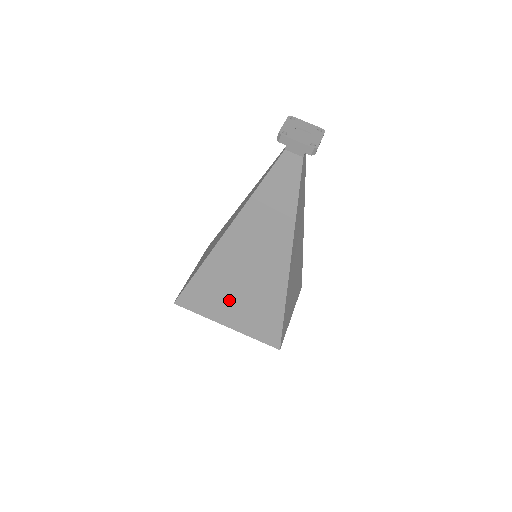
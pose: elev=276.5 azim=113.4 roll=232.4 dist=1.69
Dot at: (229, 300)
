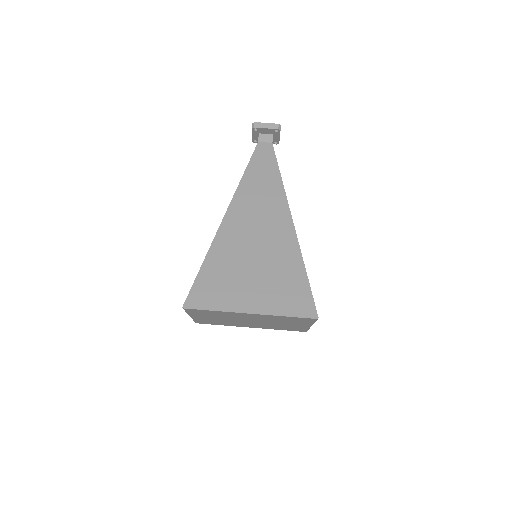
Dot at: (245, 277)
